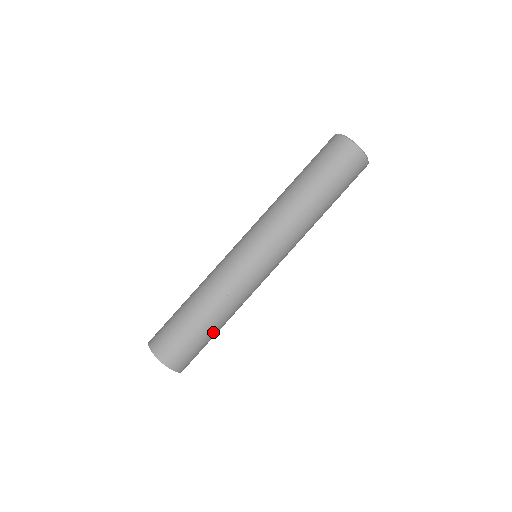
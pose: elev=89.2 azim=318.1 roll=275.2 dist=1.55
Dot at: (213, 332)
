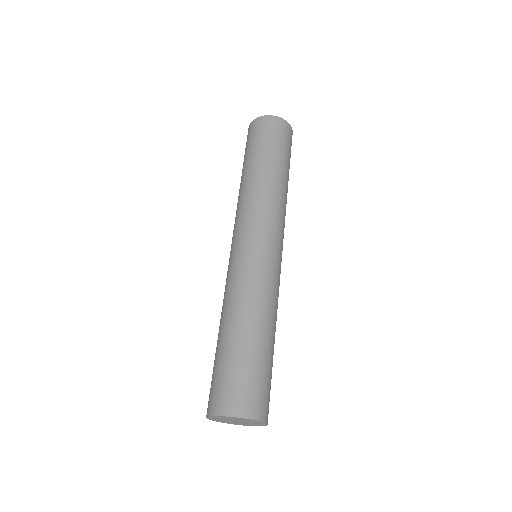
Dot at: (272, 351)
